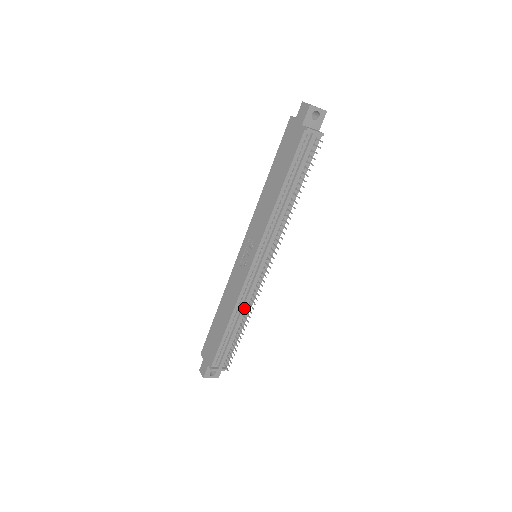
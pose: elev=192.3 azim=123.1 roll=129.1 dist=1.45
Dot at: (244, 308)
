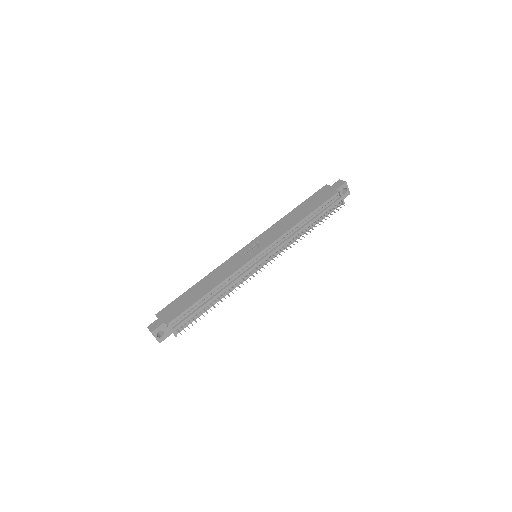
Dot at: (228, 287)
